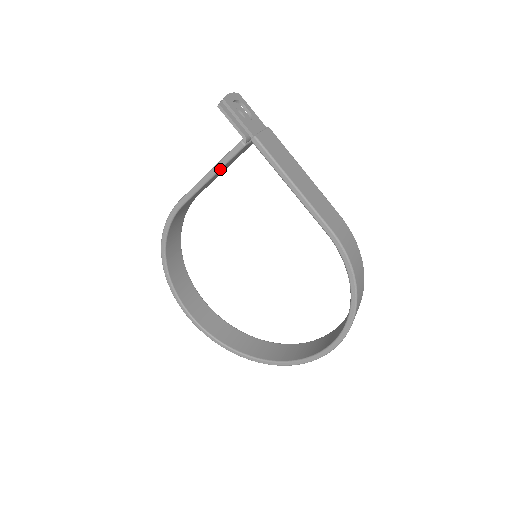
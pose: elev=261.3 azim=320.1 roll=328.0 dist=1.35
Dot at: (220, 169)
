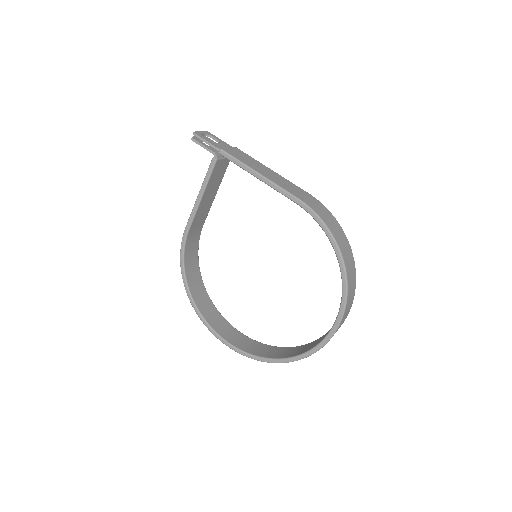
Dot at: (205, 187)
